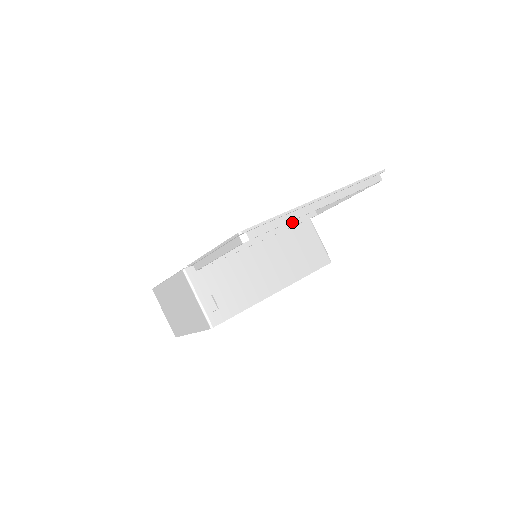
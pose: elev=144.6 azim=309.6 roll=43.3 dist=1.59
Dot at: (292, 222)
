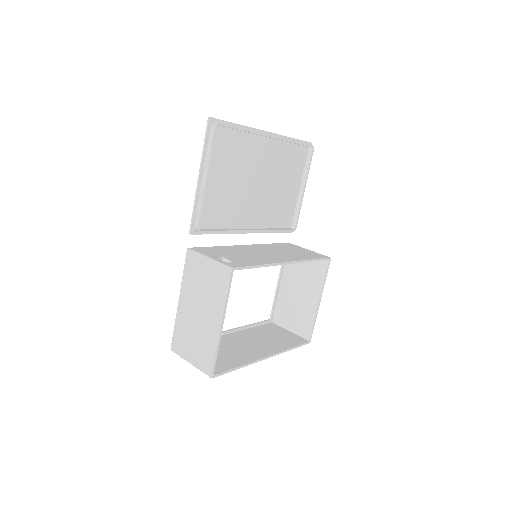
Dot at: (274, 229)
